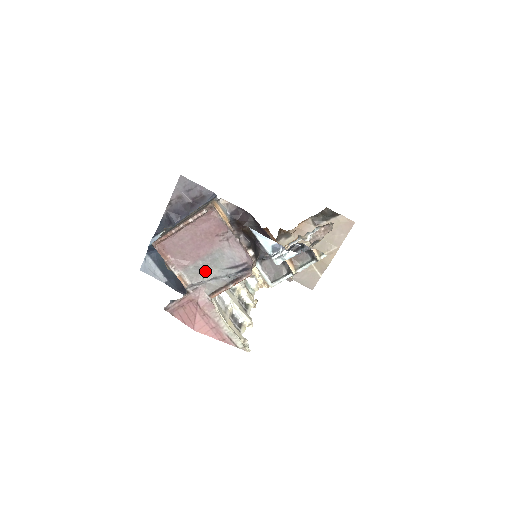
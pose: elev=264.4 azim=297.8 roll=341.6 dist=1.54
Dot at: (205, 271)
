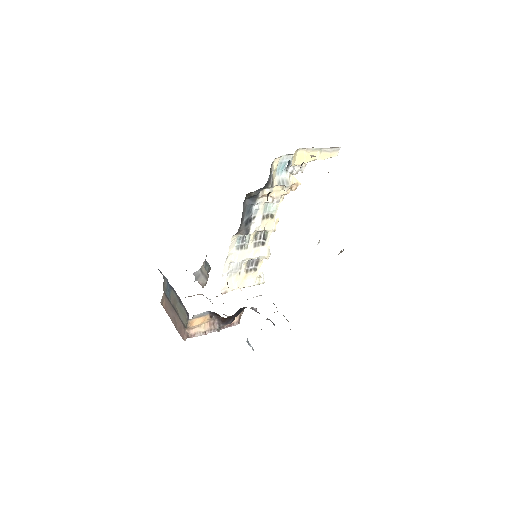
Dot at: occluded
